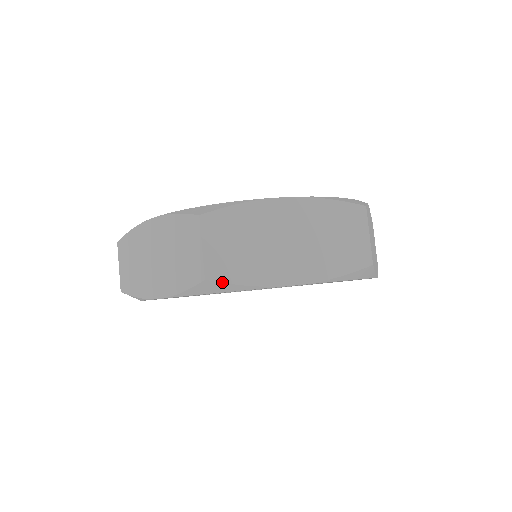
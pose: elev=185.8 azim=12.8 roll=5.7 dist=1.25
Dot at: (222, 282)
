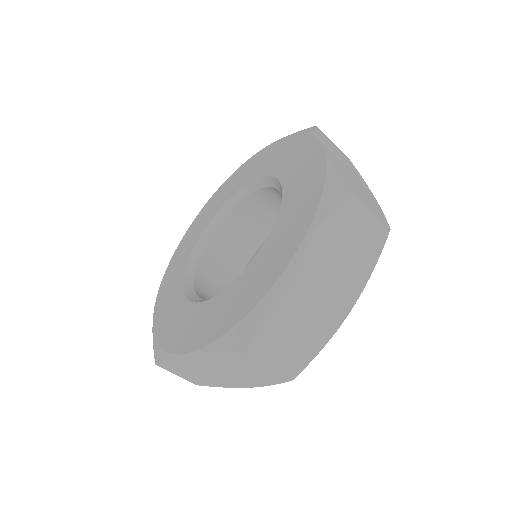
Dot at: occluded
